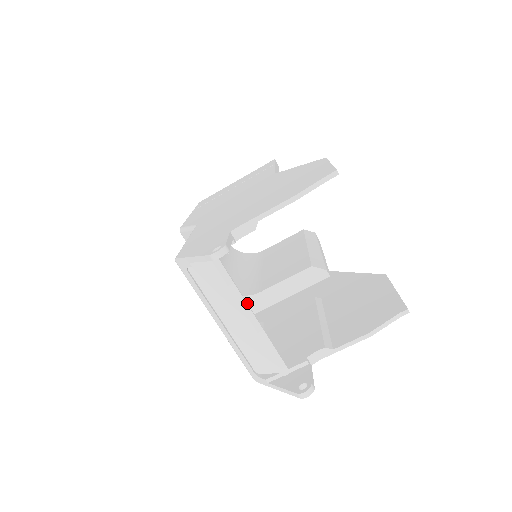
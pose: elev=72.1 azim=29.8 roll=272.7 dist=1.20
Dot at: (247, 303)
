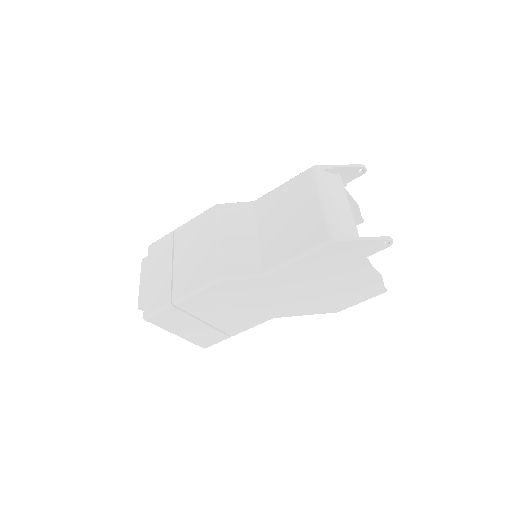
Dot at: occluded
